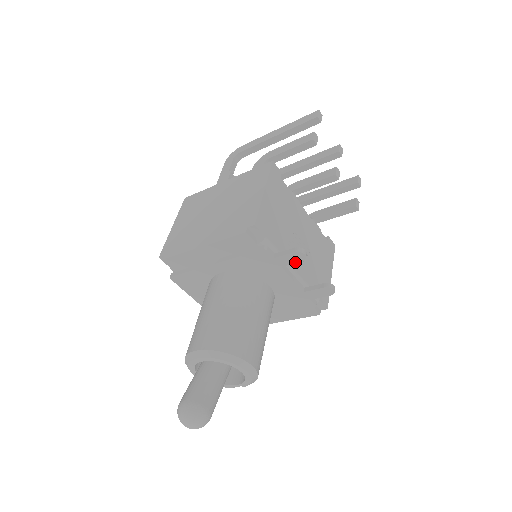
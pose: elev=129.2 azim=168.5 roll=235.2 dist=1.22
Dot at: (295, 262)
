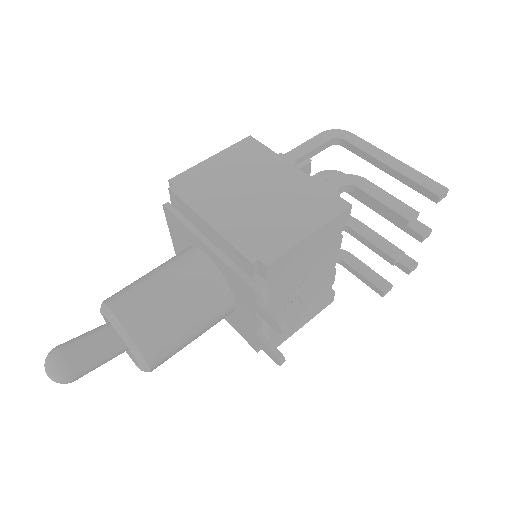
Dot at: (270, 323)
